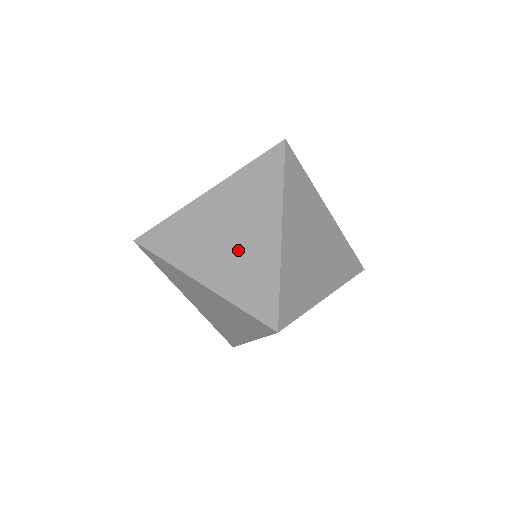
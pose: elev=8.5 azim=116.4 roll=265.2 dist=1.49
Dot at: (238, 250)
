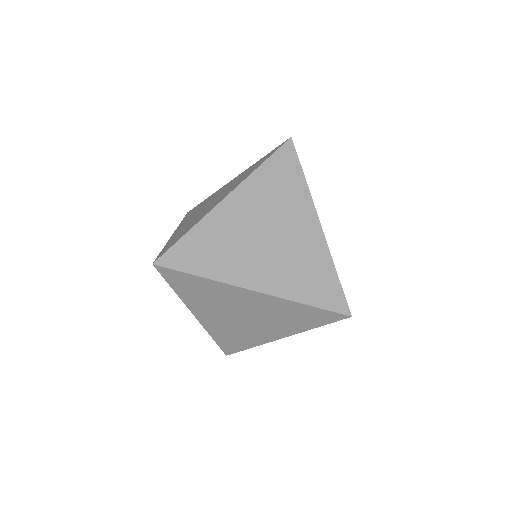
Dot at: (201, 212)
